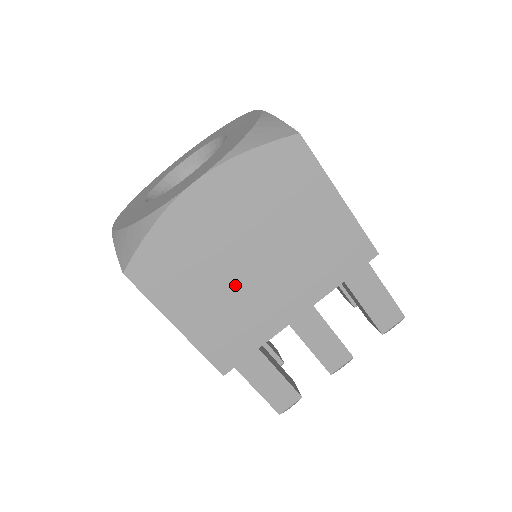
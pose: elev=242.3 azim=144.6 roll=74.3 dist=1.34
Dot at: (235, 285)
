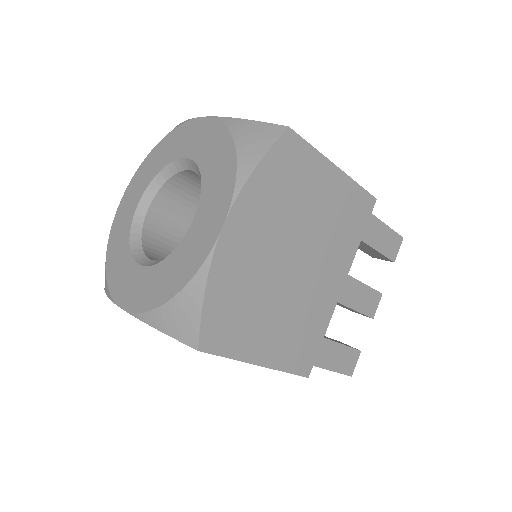
Dot at: (289, 296)
